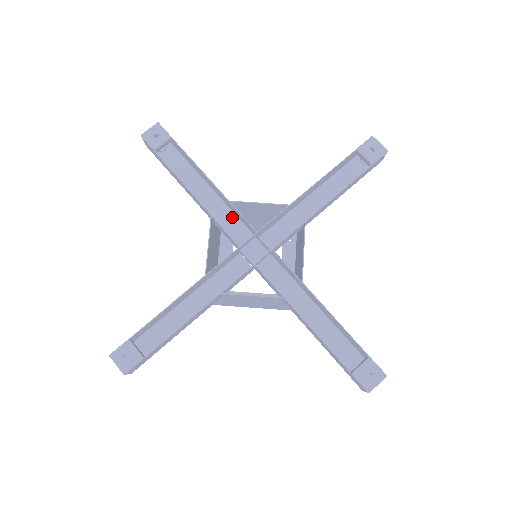
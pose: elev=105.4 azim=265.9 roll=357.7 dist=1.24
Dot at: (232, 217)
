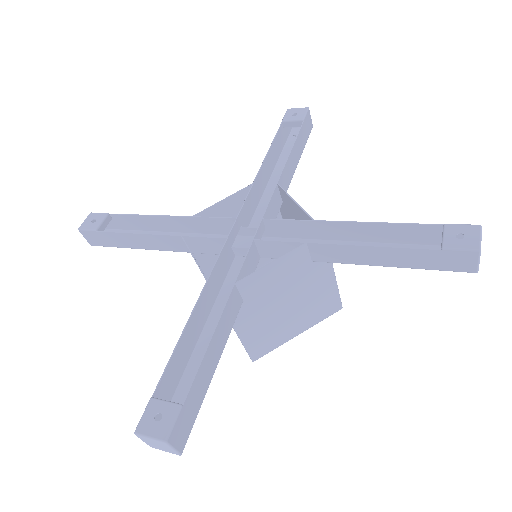
Dot at: occluded
